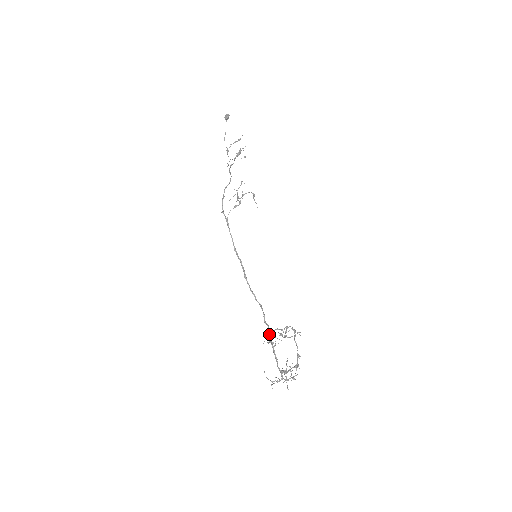
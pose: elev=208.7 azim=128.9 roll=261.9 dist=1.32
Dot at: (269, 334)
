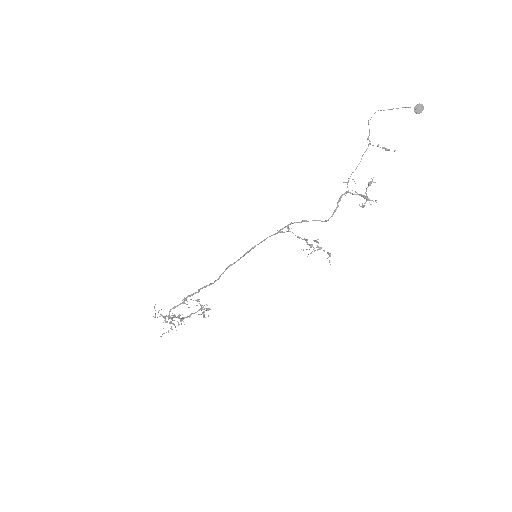
Dot at: occluded
